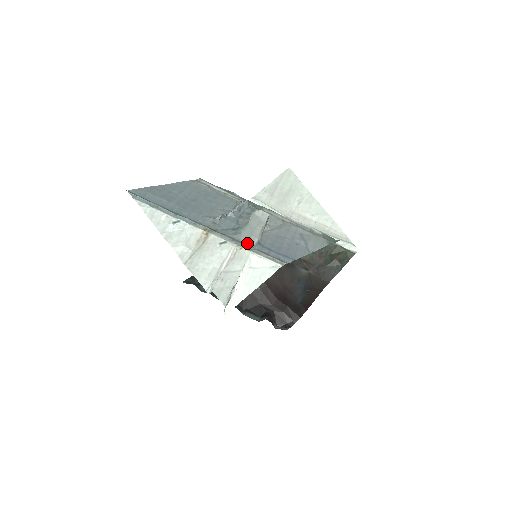
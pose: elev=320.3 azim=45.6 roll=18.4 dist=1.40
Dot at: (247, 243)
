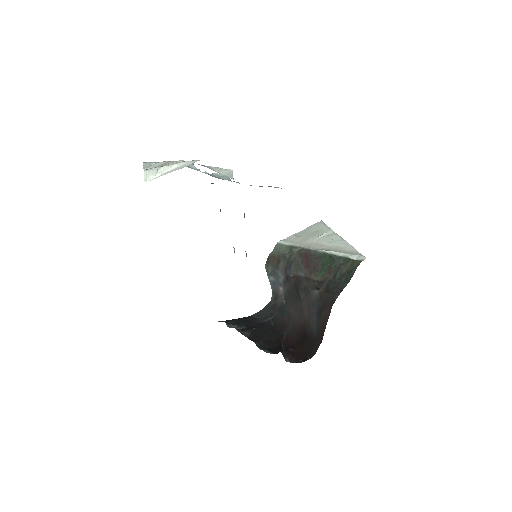
Dot at: occluded
